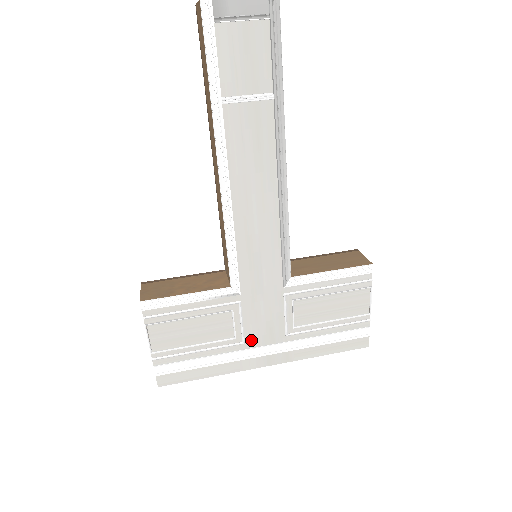
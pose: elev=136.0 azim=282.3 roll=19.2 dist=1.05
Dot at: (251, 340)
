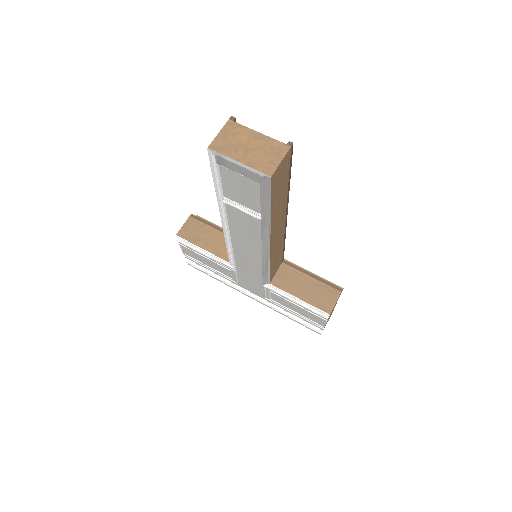
Dot at: (242, 285)
